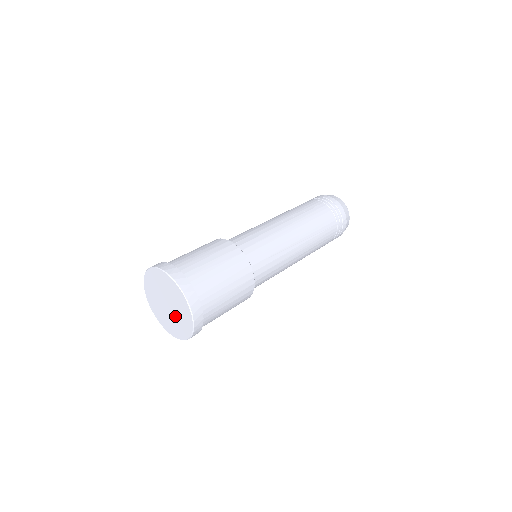
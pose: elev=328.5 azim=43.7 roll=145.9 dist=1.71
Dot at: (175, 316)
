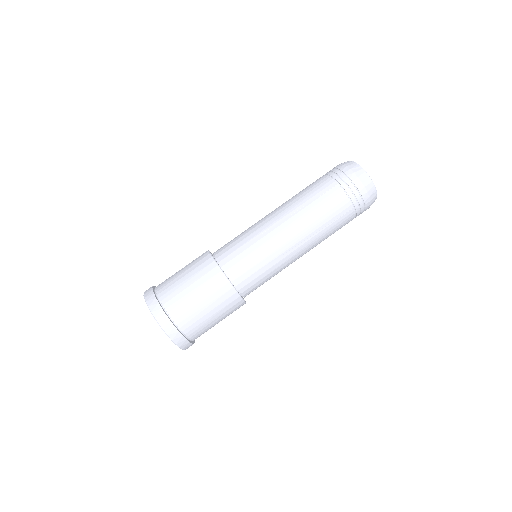
Dot at: occluded
